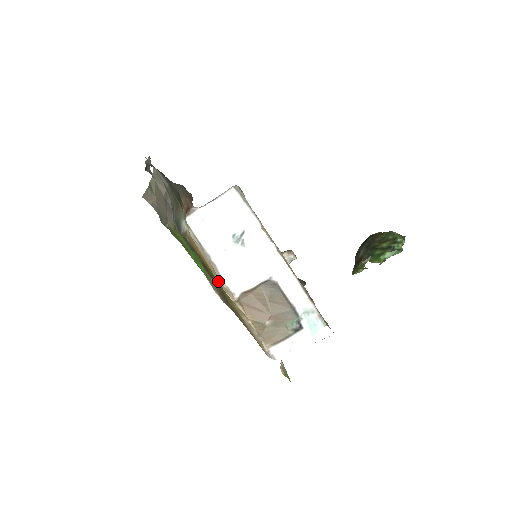
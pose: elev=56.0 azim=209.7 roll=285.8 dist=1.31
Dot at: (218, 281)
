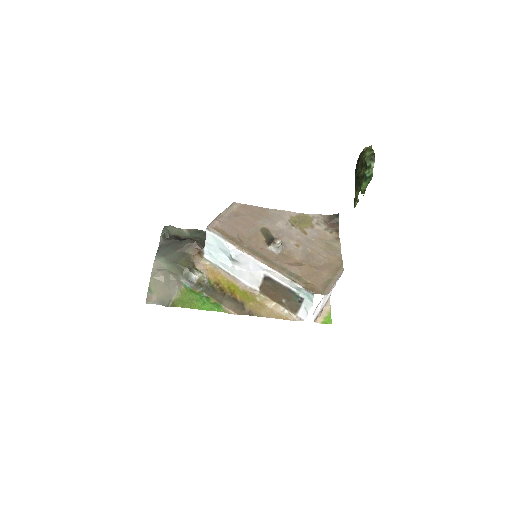
Dot at: (241, 288)
